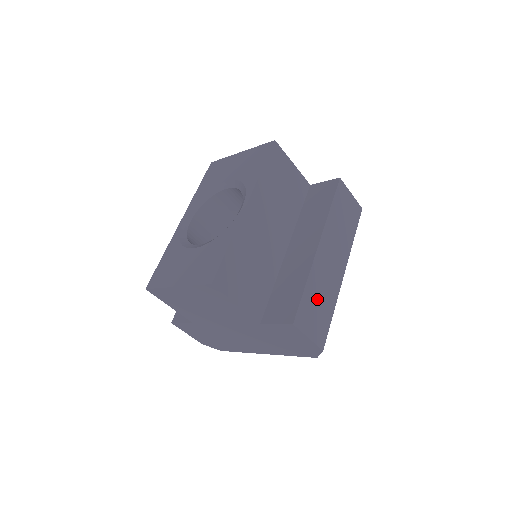
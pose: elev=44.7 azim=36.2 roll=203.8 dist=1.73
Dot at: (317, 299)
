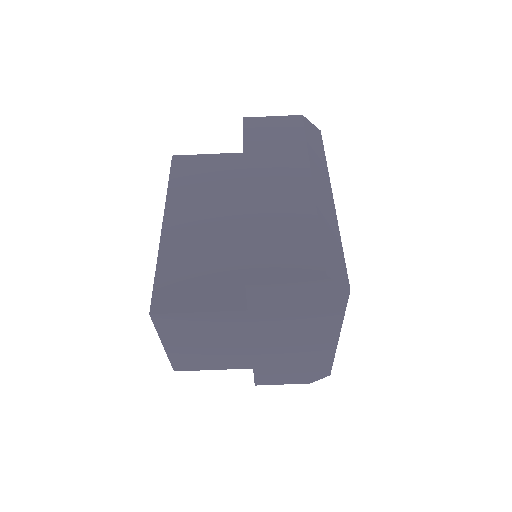
Dot at: (276, 233)
